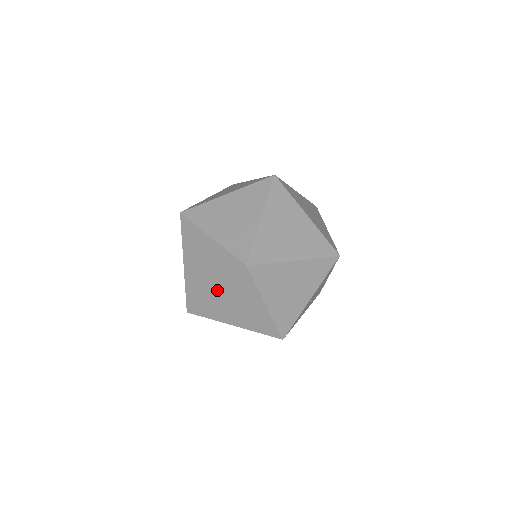
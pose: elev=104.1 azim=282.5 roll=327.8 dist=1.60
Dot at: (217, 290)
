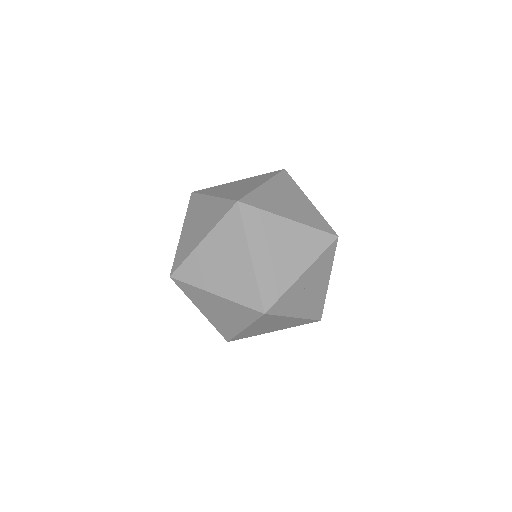
Dot at: (205, 239)
